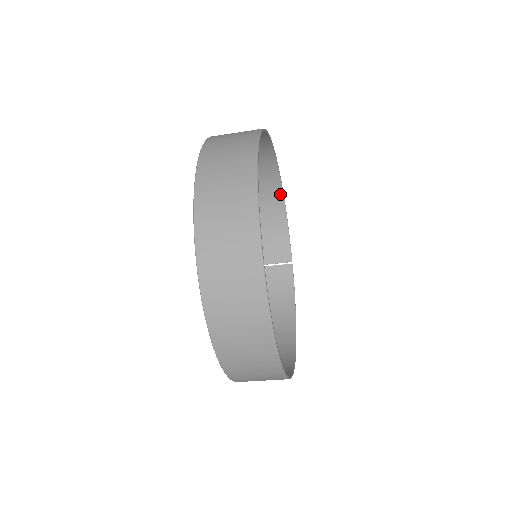
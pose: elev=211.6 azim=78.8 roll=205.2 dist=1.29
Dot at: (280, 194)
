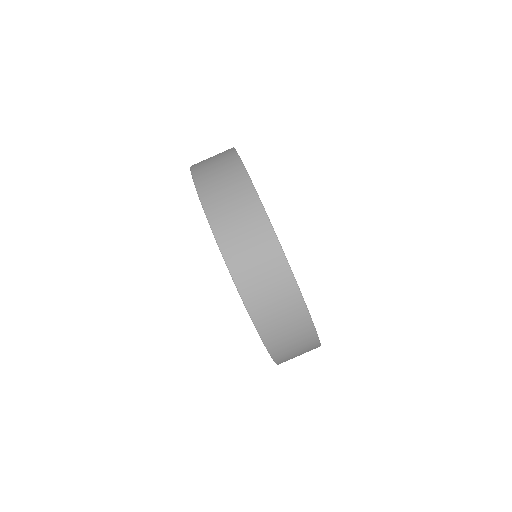
Dot at: occluded
